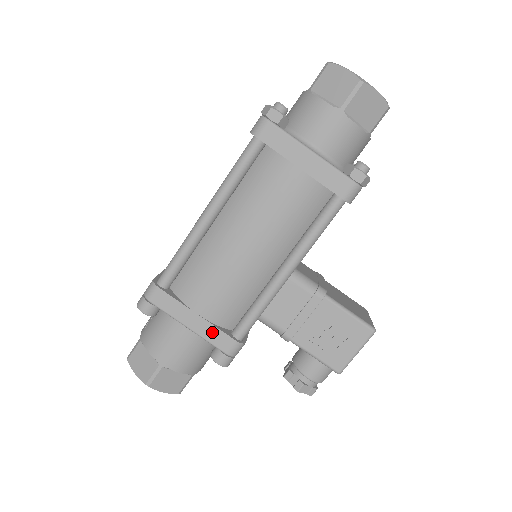
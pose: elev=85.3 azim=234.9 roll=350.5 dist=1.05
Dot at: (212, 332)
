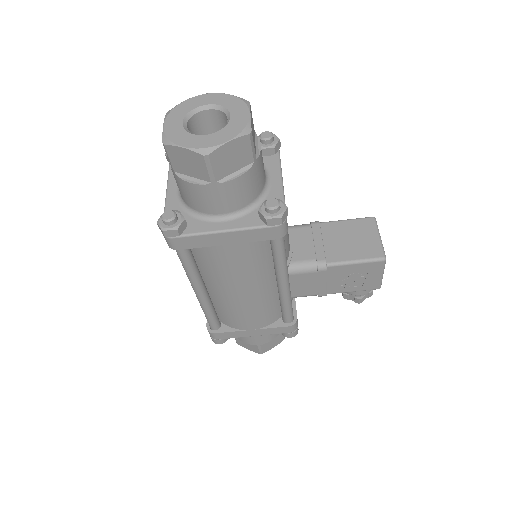
Dot at: (270, 331)
